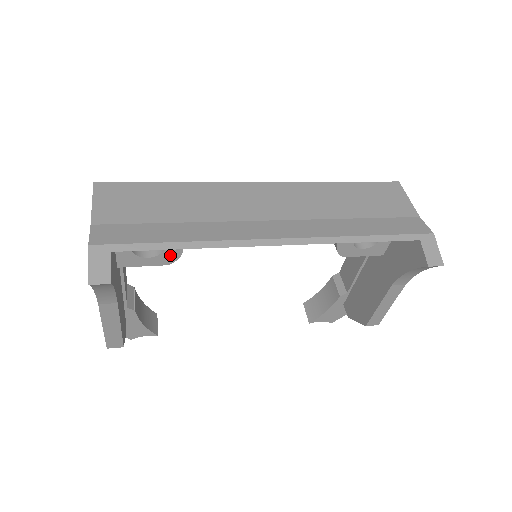
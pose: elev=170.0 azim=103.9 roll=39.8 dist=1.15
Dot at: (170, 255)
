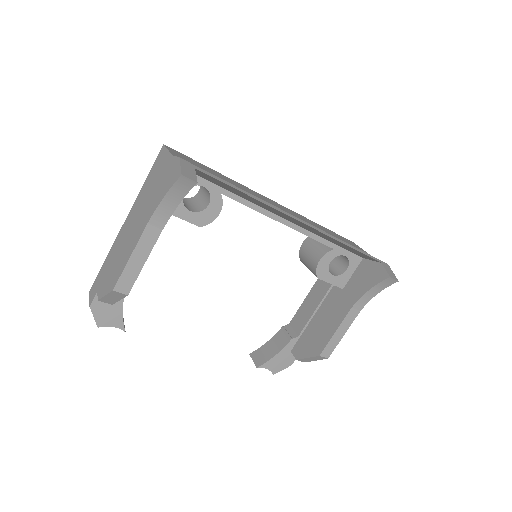
Dot at: (207, 216)
